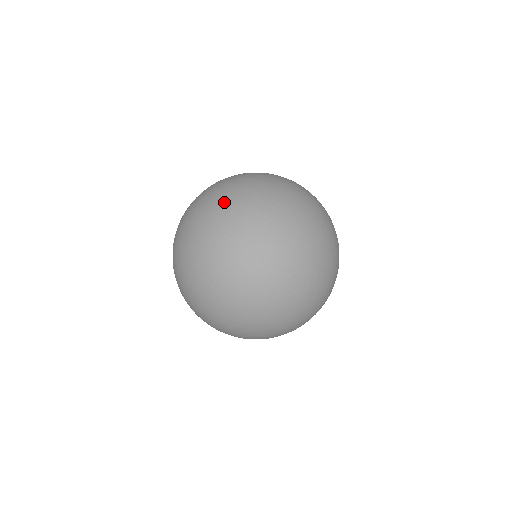
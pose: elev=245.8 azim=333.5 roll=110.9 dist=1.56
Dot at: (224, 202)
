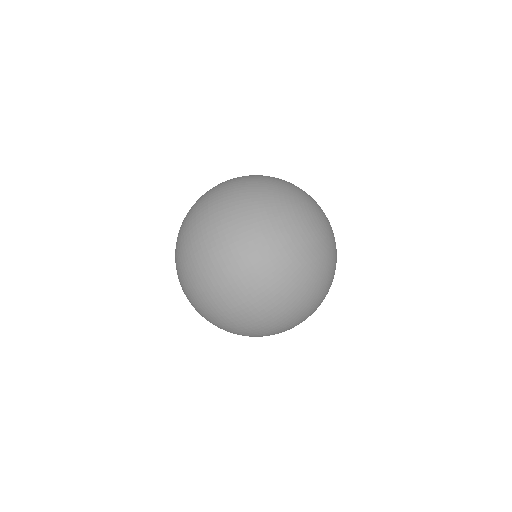
Dot at: (210, 266)
